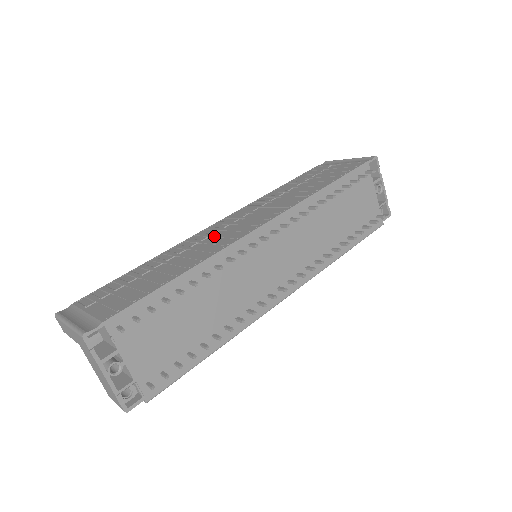
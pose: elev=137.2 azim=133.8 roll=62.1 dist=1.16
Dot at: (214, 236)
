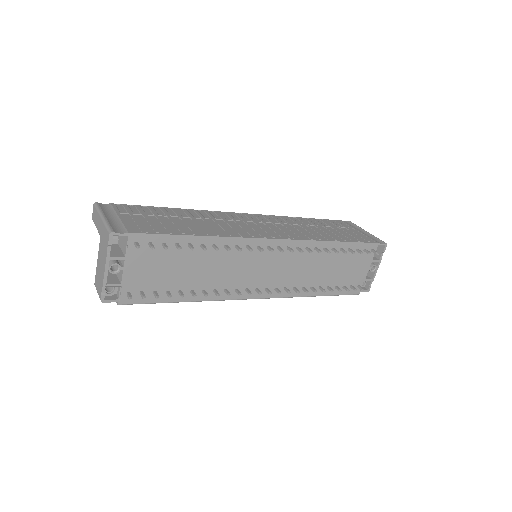
Dot at: (237, 223)
